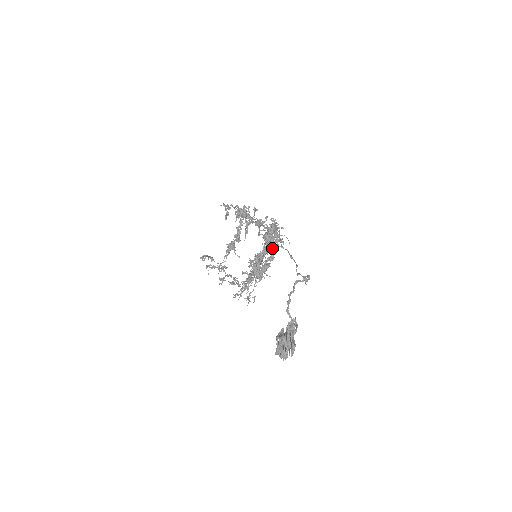
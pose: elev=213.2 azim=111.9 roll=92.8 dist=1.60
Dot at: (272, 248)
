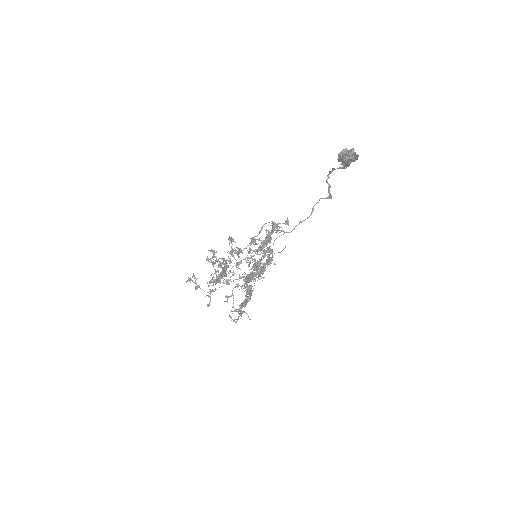
Dot at: (273, 244)
